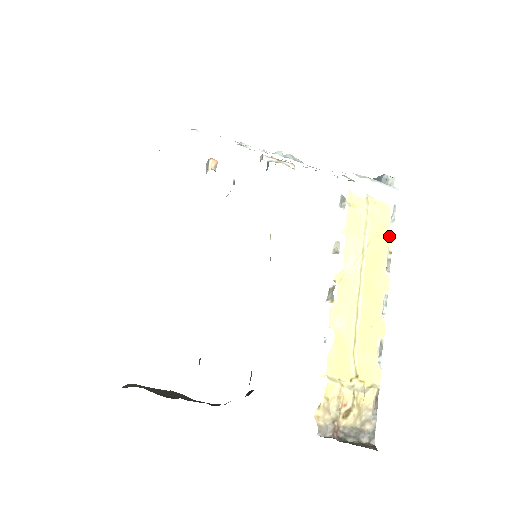
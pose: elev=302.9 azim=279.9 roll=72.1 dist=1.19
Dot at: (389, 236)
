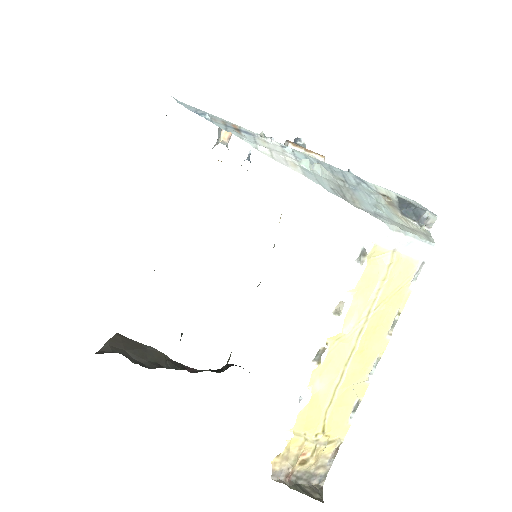
Dot at: (404, 297)
